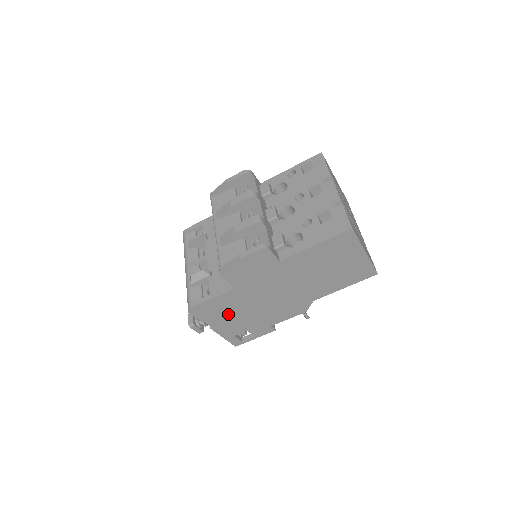
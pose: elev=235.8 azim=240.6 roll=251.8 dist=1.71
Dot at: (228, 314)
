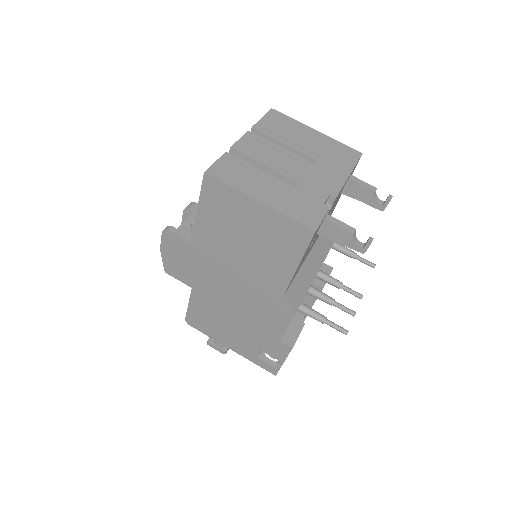
Dot at: (221, 325)
